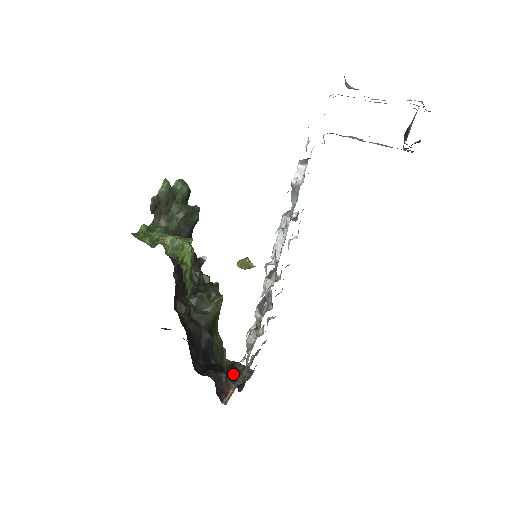
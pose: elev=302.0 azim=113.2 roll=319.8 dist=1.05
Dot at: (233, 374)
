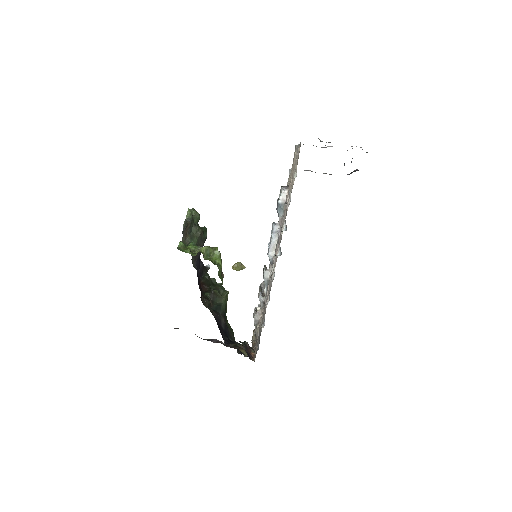
Dot at: (240, 350)
